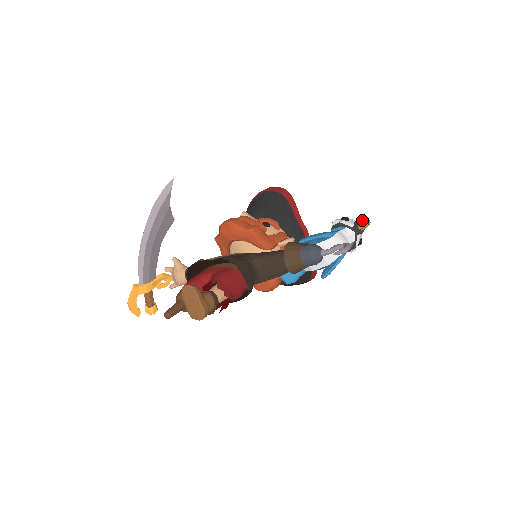
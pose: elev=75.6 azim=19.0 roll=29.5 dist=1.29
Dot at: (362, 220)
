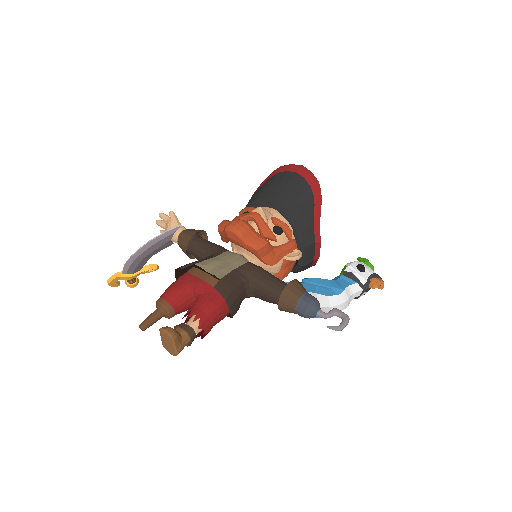
Dot at: (377, 279)
